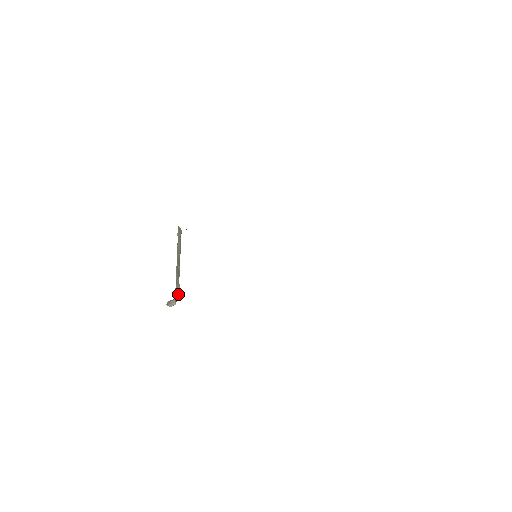
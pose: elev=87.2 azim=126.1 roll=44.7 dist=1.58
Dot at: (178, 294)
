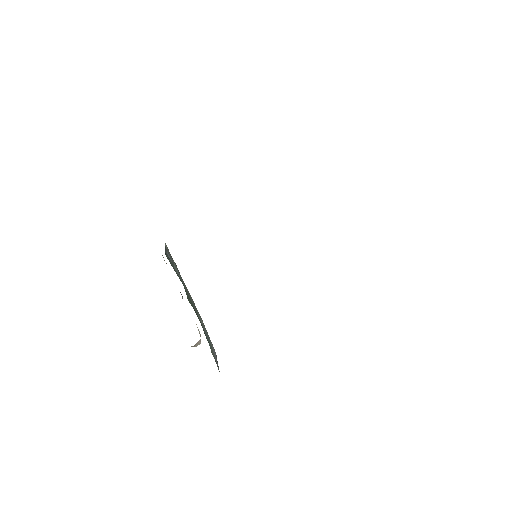
Dot at: occluded
